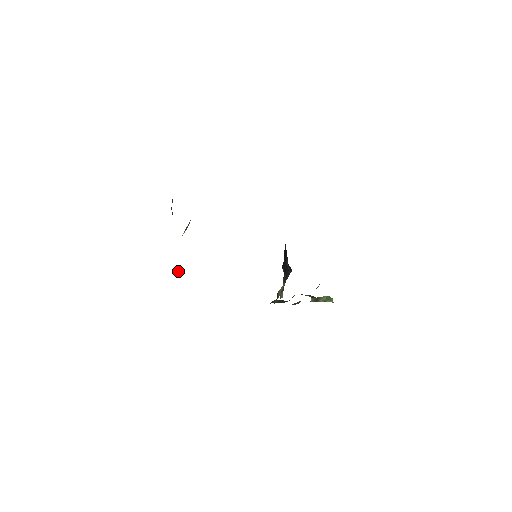
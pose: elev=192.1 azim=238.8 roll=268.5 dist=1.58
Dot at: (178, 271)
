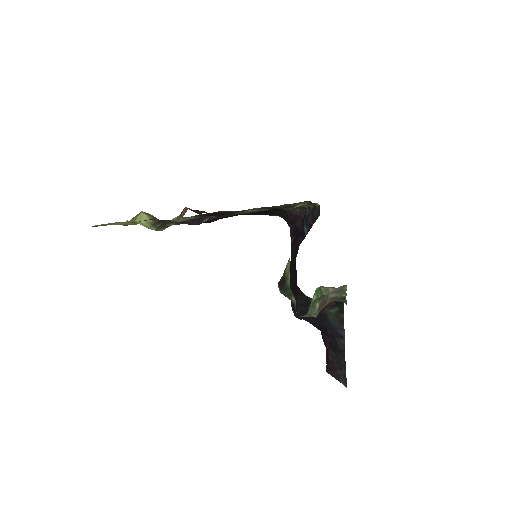
Dot at: (157, 230)
